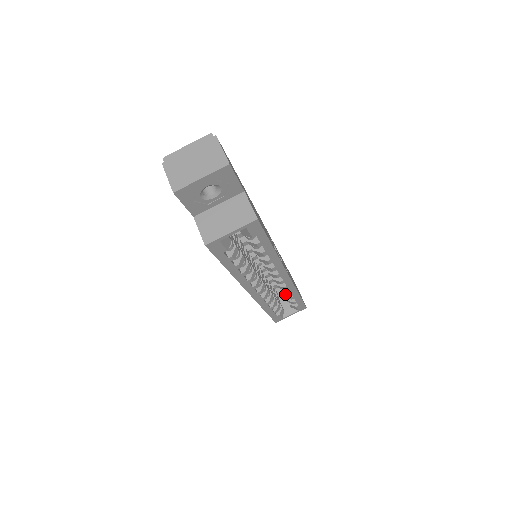
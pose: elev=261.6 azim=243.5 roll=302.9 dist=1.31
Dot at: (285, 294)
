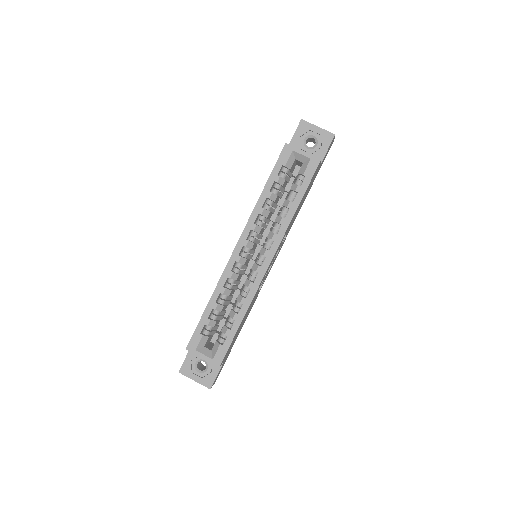
Dot at: (234, 310)
